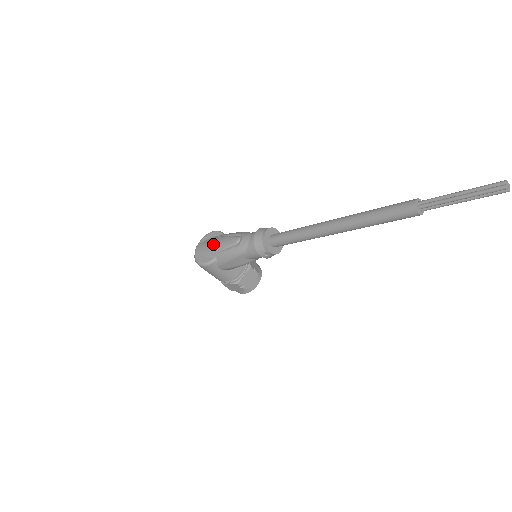
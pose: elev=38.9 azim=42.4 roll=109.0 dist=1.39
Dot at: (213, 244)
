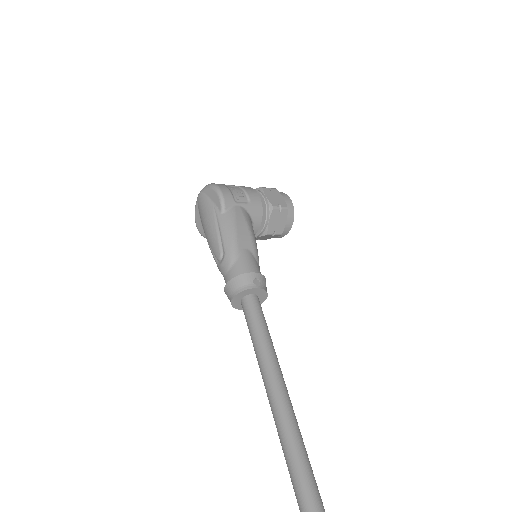
Dot at: (205, 223)
